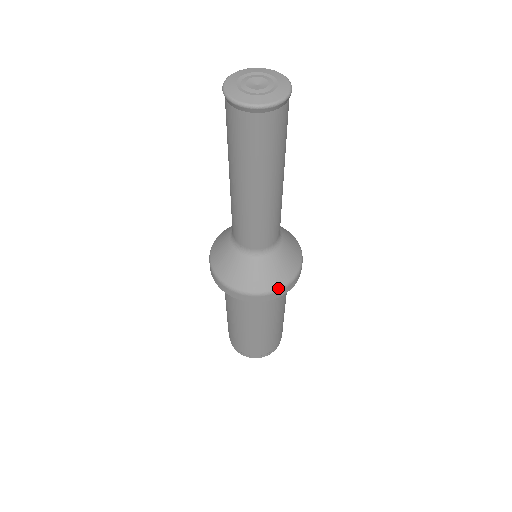
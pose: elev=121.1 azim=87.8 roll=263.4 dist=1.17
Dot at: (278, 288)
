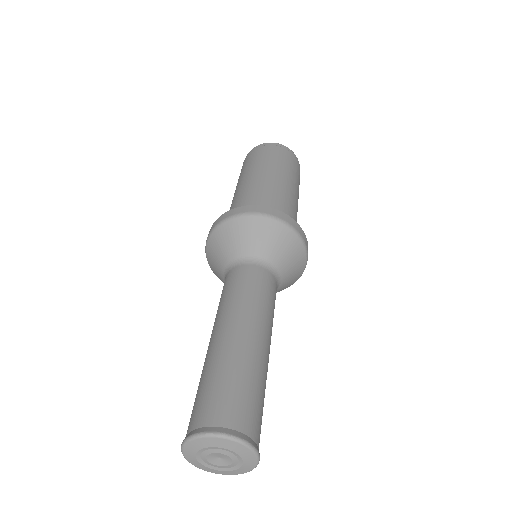
Dot at: occluded
